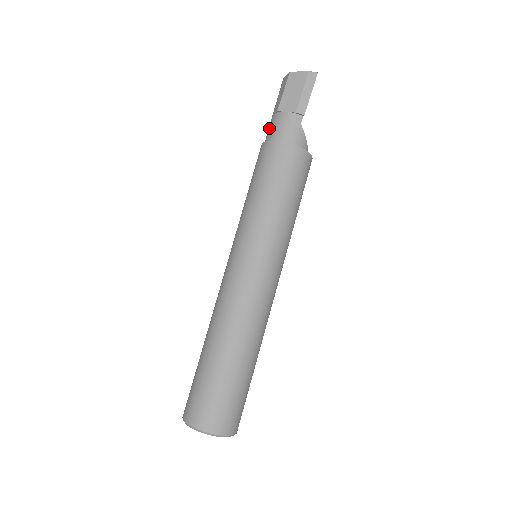
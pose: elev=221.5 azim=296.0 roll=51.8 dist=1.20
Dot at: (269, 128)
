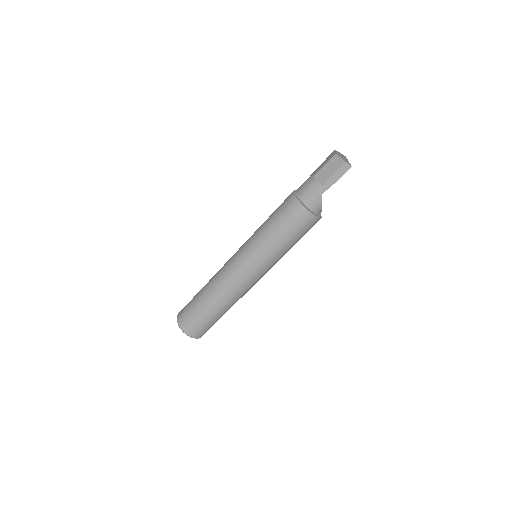
Dot at: (305, 182)
